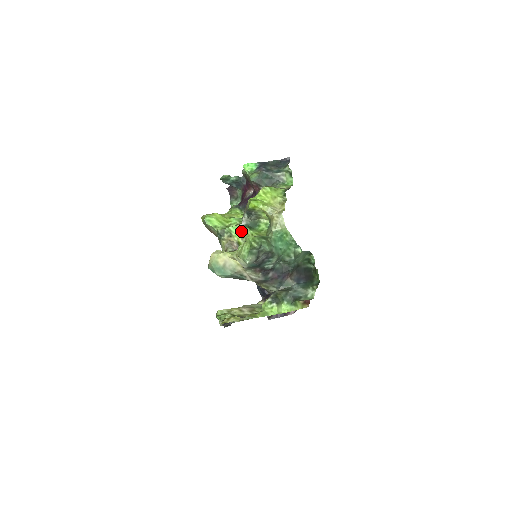
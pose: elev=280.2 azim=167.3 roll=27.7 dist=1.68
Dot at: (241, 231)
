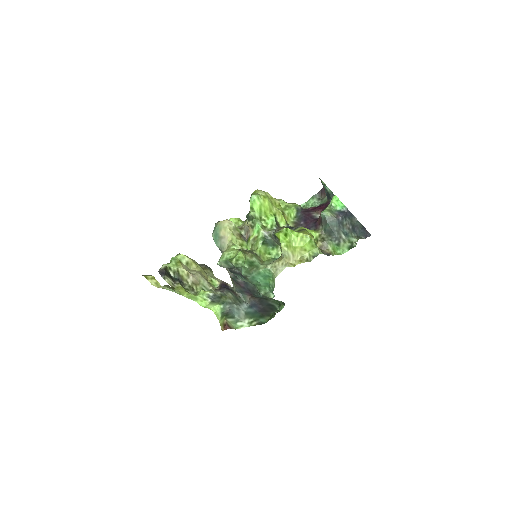
Dot at: (259, 235)
